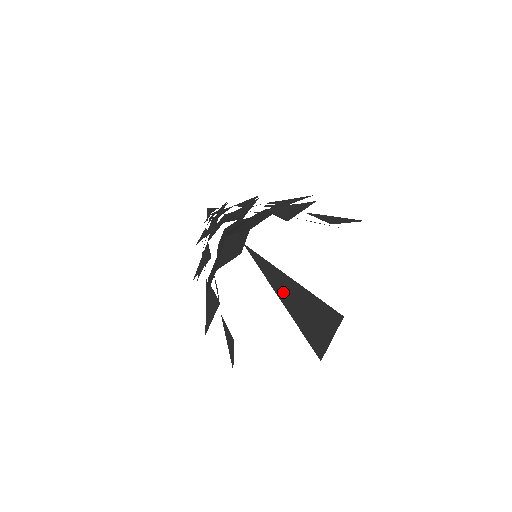
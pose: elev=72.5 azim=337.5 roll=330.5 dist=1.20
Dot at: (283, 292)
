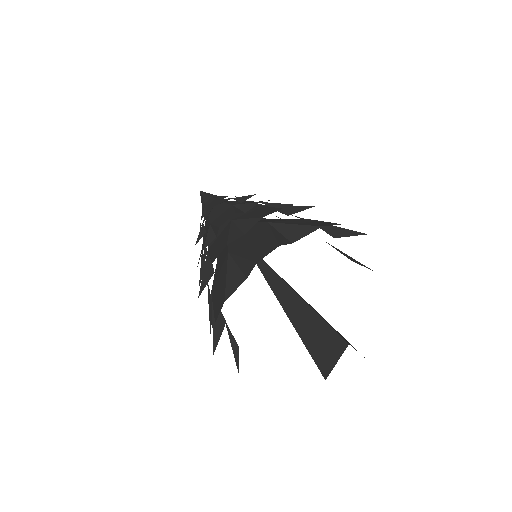
Dot at: (286, 302)
